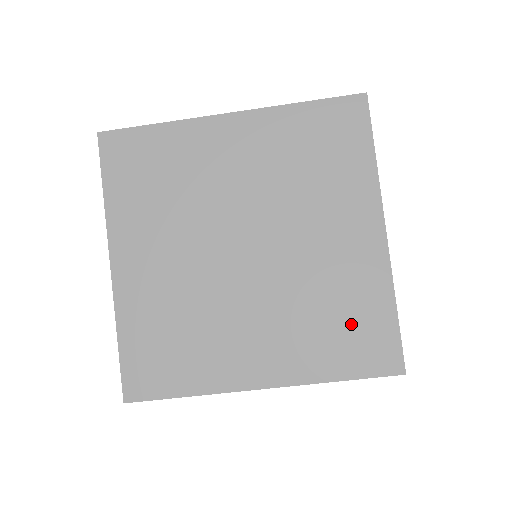
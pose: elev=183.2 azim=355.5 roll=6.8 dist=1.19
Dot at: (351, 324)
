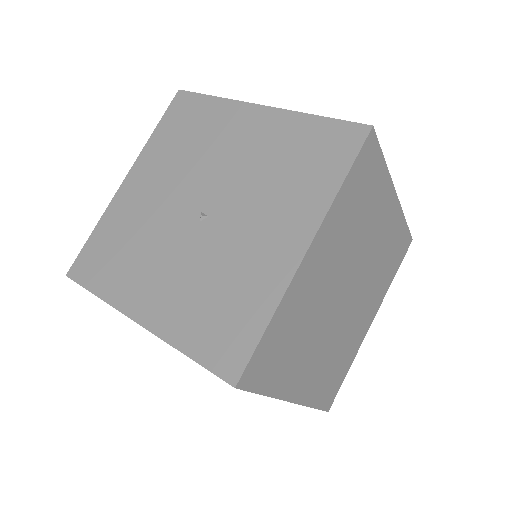
Dot at: (393, 253)
